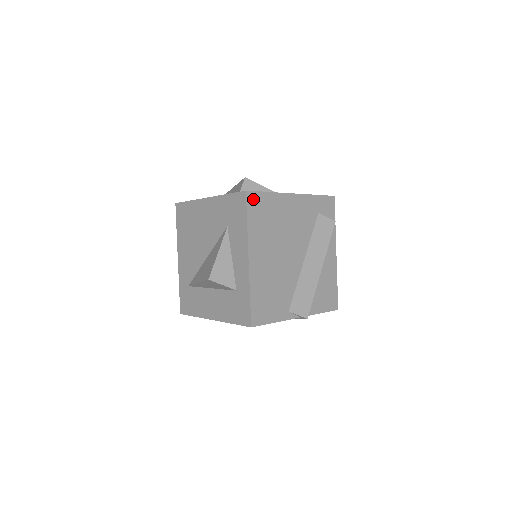
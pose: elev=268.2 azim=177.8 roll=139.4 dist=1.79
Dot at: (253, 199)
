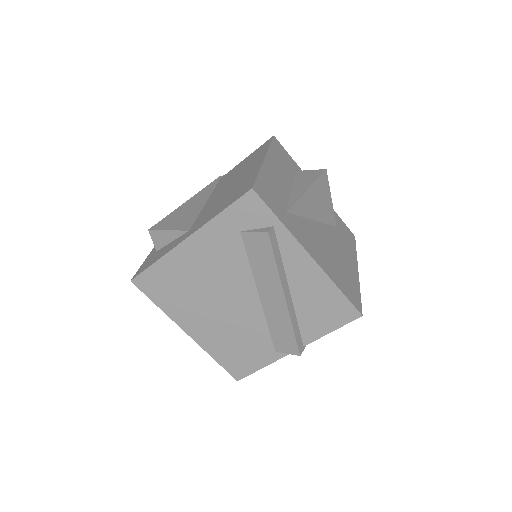
Dot at: (144, 282)
